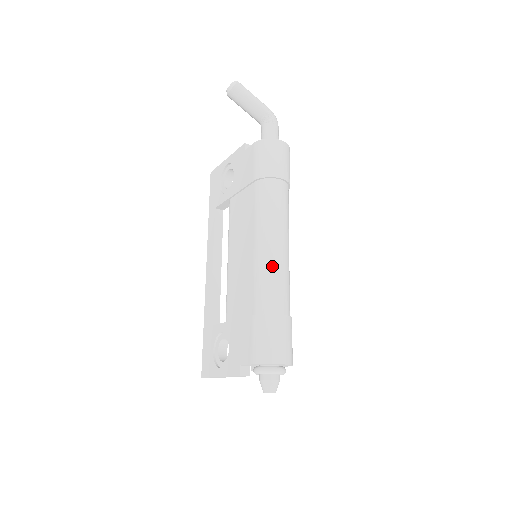
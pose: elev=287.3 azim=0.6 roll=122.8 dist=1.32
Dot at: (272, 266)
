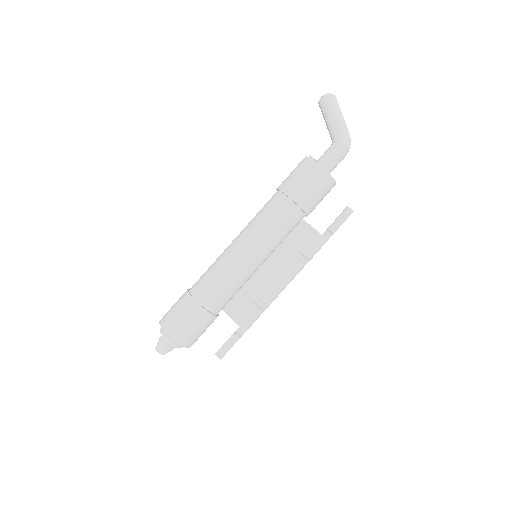
Dot at: (223, 263)
